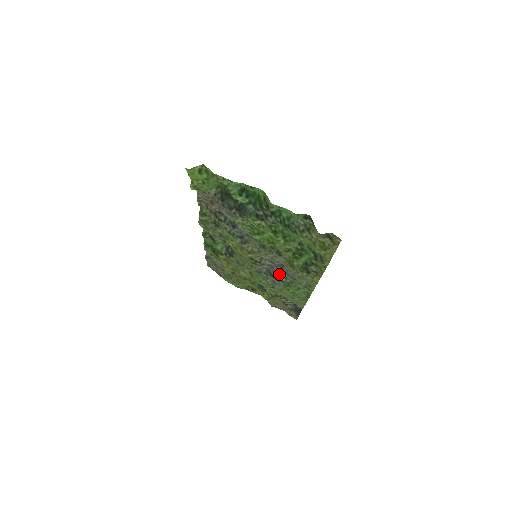
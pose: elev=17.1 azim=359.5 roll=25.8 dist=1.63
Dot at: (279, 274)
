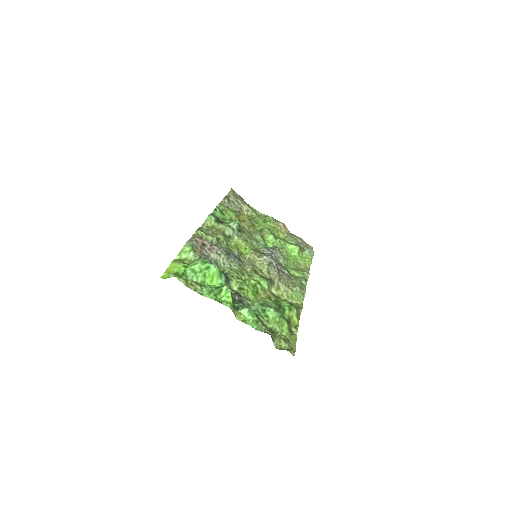
Dot at: occluded
